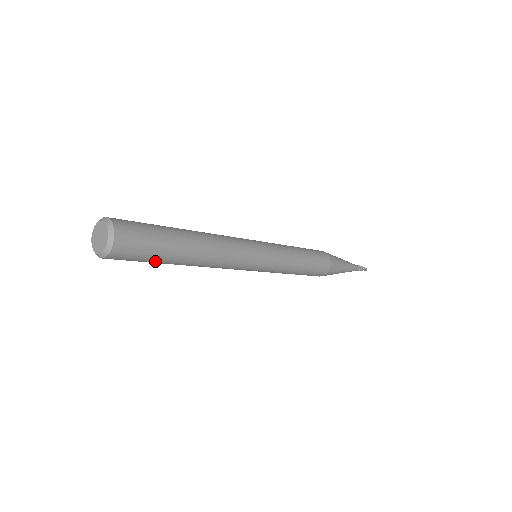
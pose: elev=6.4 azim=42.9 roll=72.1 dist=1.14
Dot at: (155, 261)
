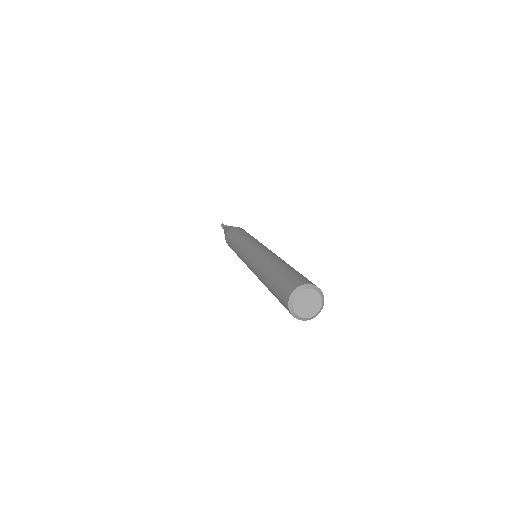
Dot at: occluded
